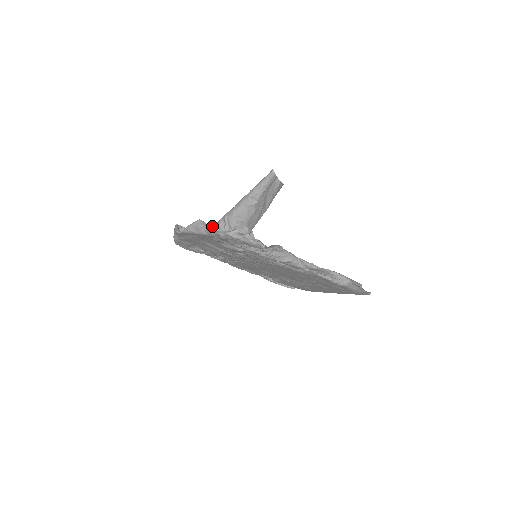
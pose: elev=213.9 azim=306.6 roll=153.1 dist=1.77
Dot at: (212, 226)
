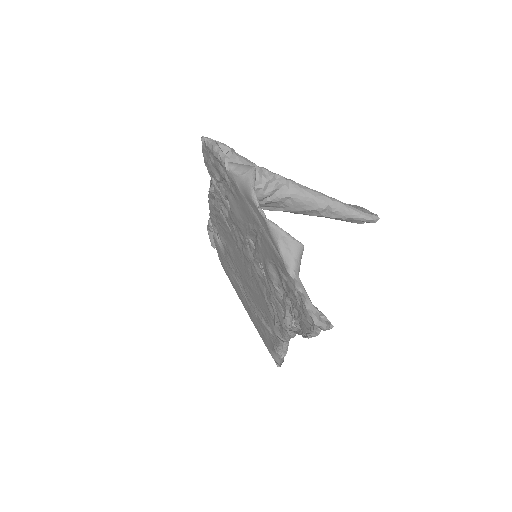
Dot at: (259, 169)
